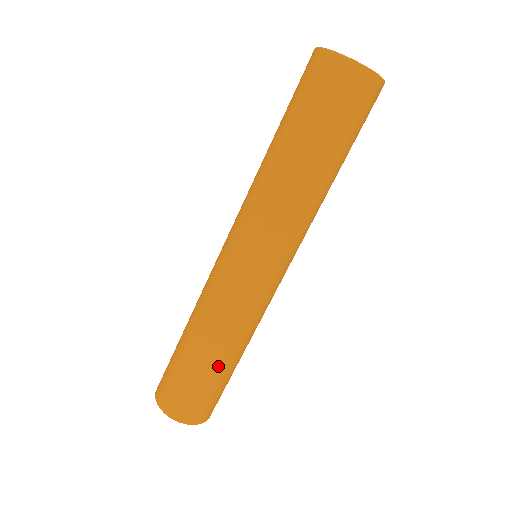
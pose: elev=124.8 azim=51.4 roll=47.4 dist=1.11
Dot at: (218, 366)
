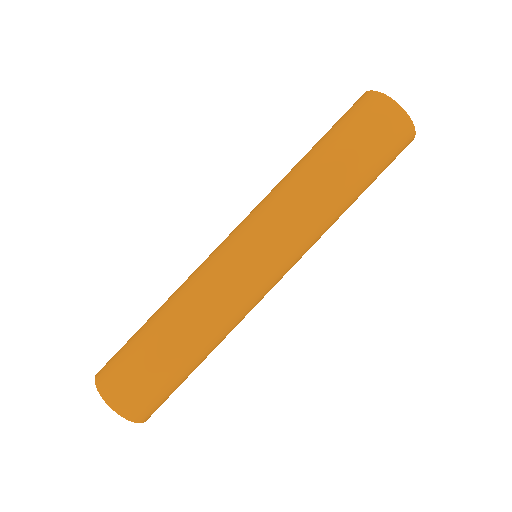
Dot at: (174, 347)
